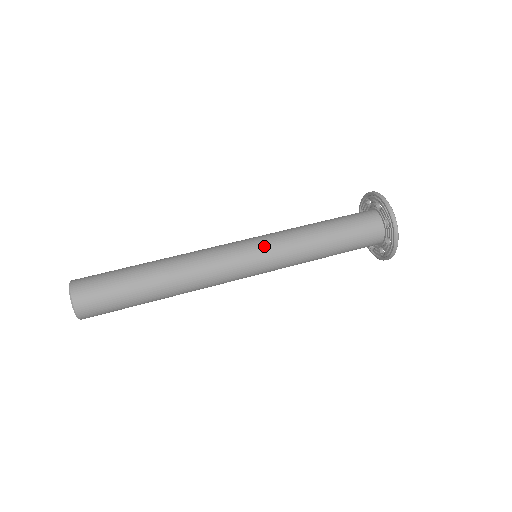
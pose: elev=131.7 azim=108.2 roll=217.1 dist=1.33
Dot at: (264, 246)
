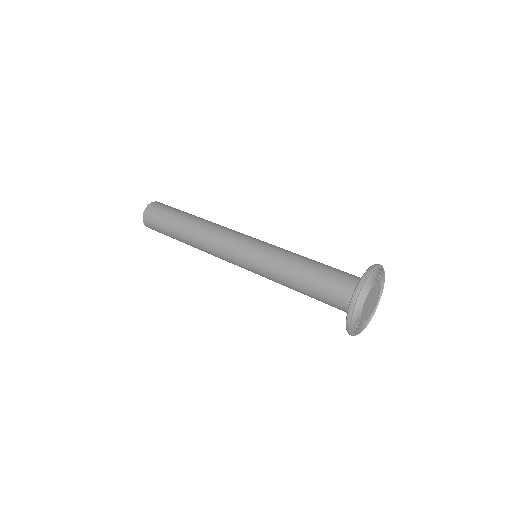
Dot at: (257, 246)
